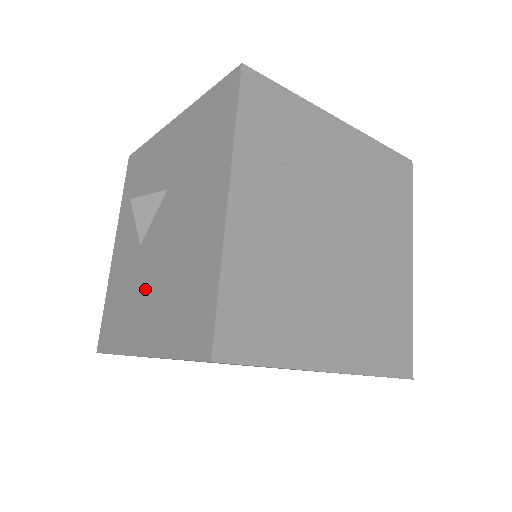
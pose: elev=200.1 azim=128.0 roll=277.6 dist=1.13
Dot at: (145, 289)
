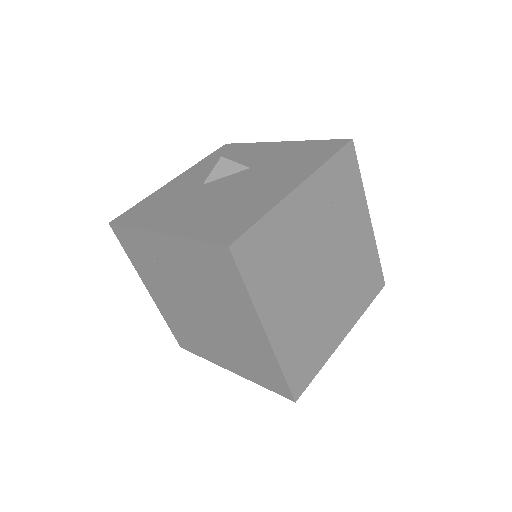
Dot at: (191, 204)
